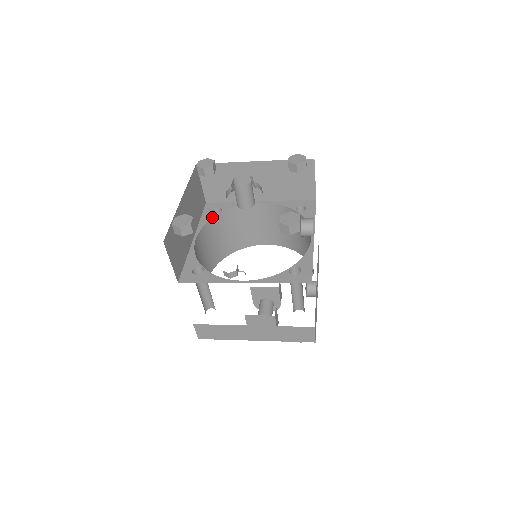
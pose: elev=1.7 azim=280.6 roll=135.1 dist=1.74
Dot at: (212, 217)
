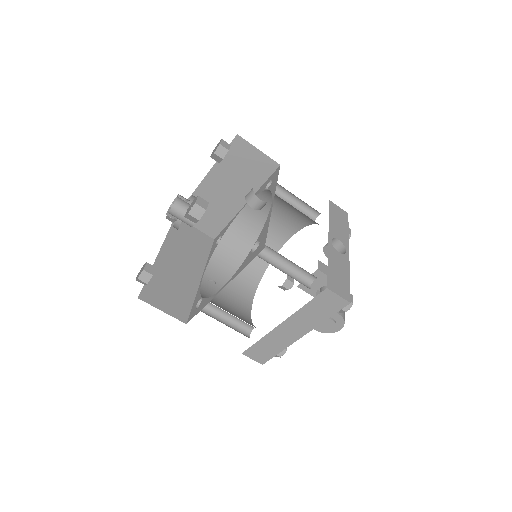
Dot at: (215, 248)
